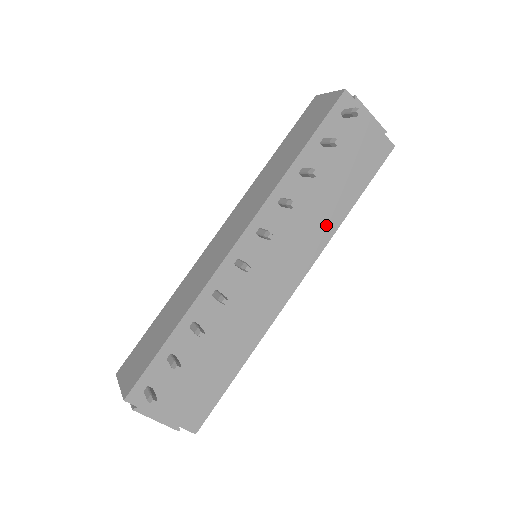
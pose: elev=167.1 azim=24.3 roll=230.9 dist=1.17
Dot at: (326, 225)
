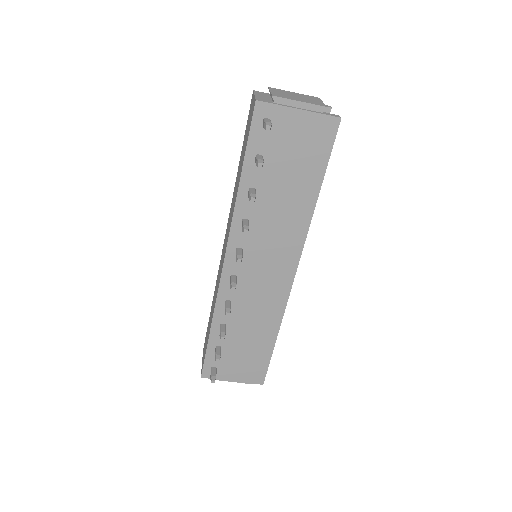
Dot at: (298, 220)
